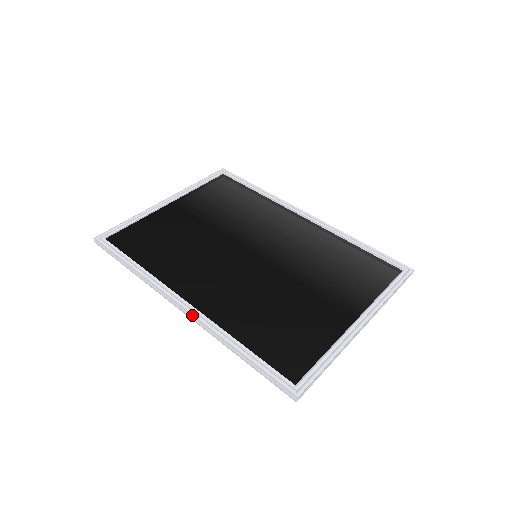
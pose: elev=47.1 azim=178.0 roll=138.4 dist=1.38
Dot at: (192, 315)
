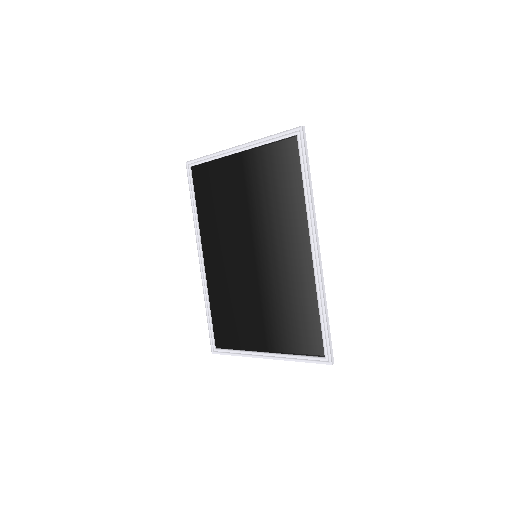
Dot at: (200, 271)
